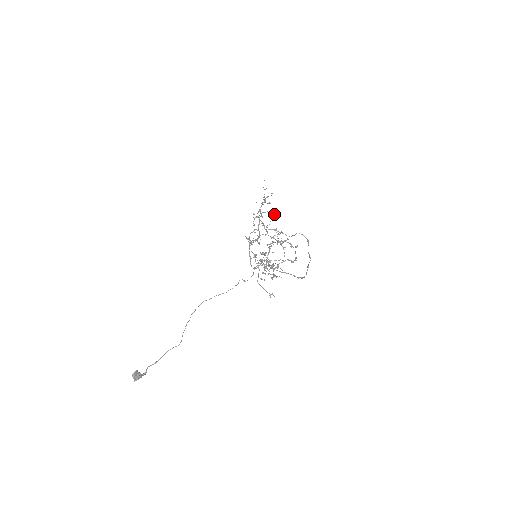
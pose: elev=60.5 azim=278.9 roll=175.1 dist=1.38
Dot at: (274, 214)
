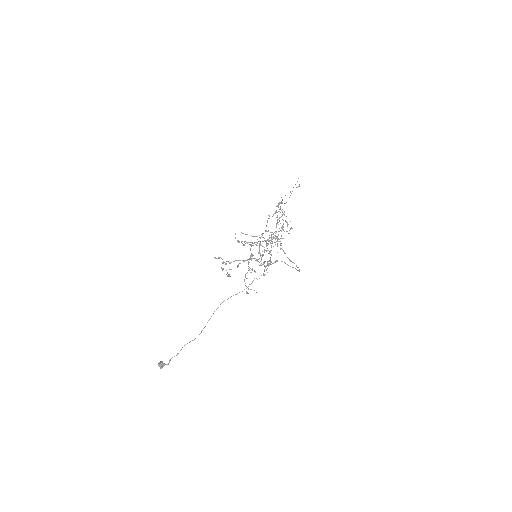
Dot at: (284, 212)
